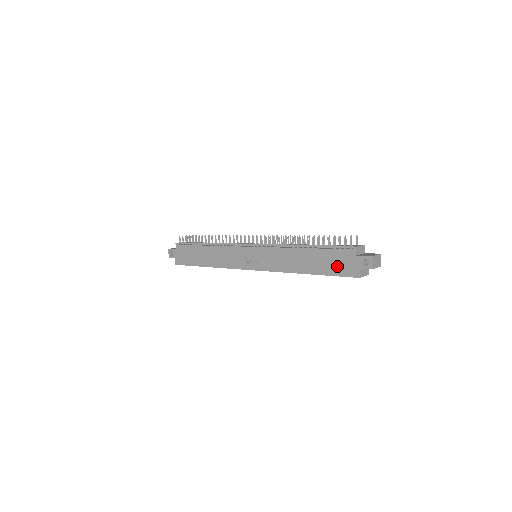
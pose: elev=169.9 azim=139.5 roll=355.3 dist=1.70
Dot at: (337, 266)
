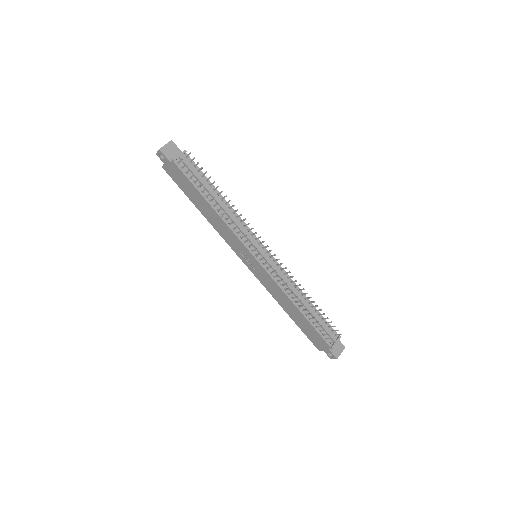
Dot at: (311, 336)
